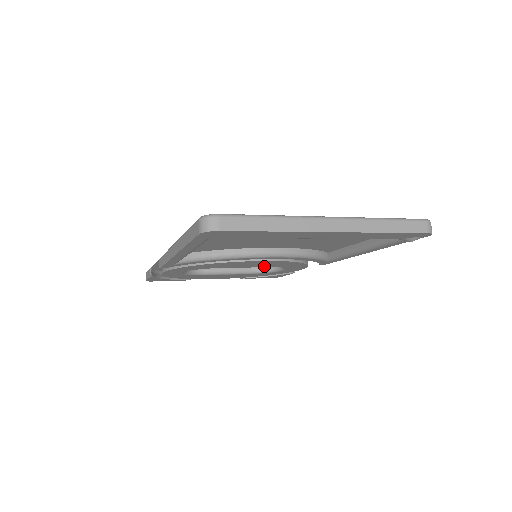
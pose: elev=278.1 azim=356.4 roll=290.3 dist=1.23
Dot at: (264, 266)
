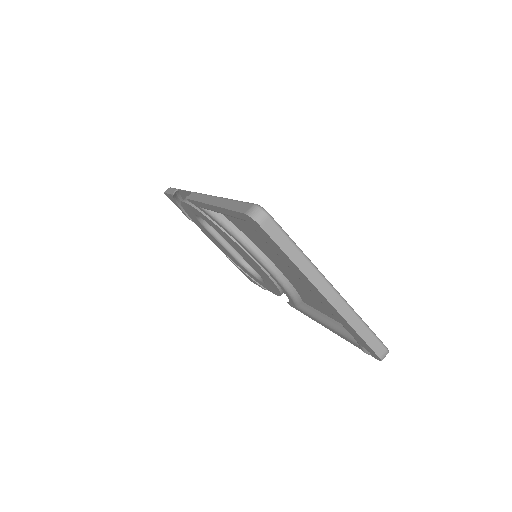
Dot at: (253, 267)
